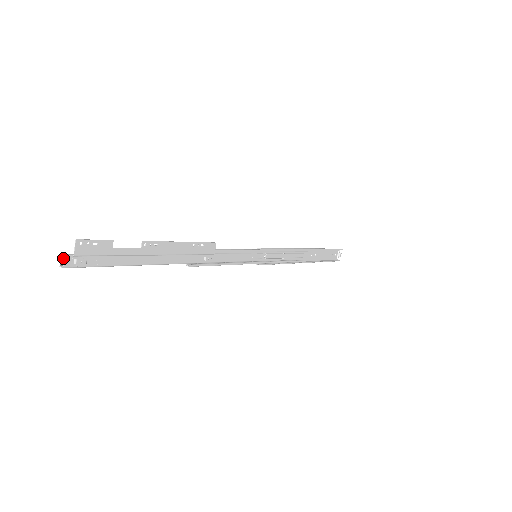
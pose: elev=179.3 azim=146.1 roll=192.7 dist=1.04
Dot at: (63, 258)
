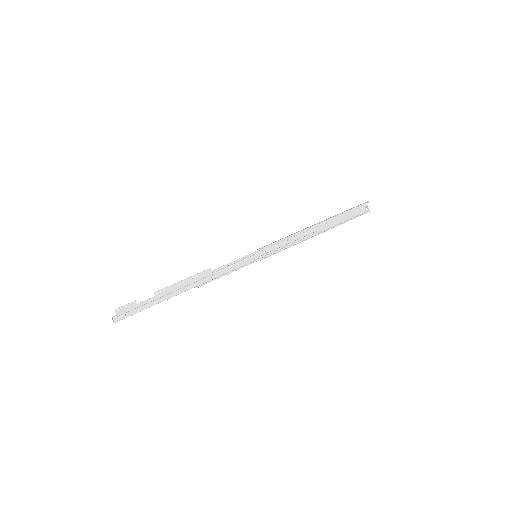
Dot at: (113, 319)
